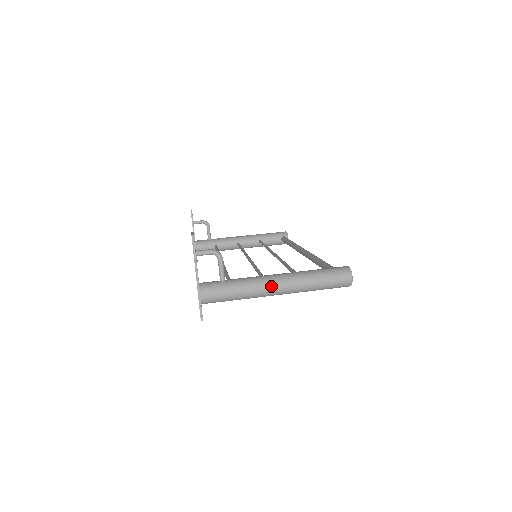
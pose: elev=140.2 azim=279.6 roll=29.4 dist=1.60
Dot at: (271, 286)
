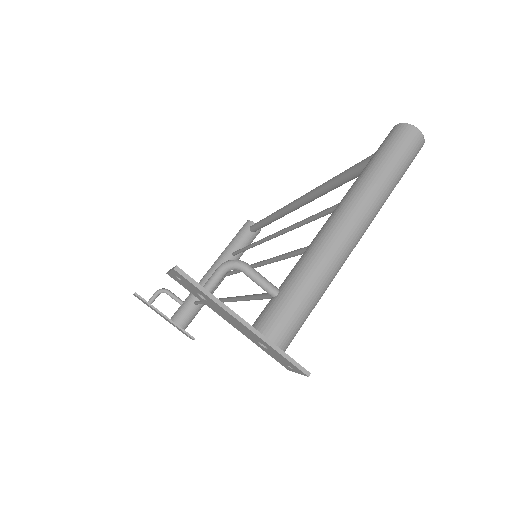
Dot at: (344, 234)
